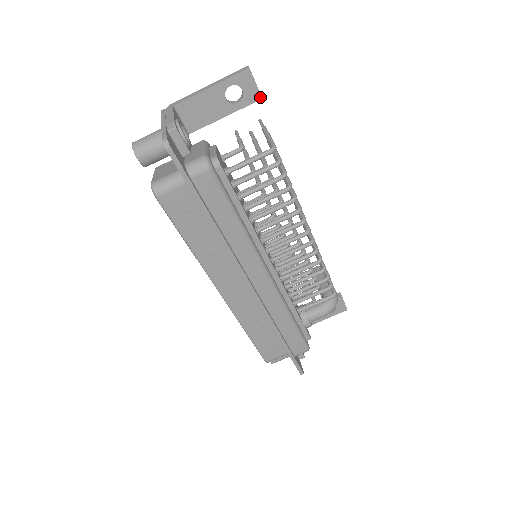
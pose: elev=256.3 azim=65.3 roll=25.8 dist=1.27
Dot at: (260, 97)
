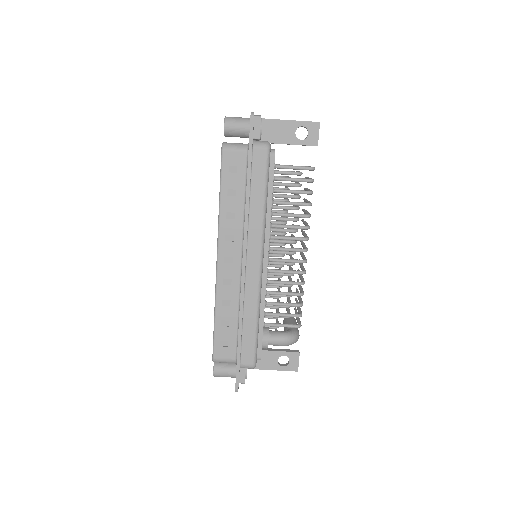
Dot at: (317, 144)
